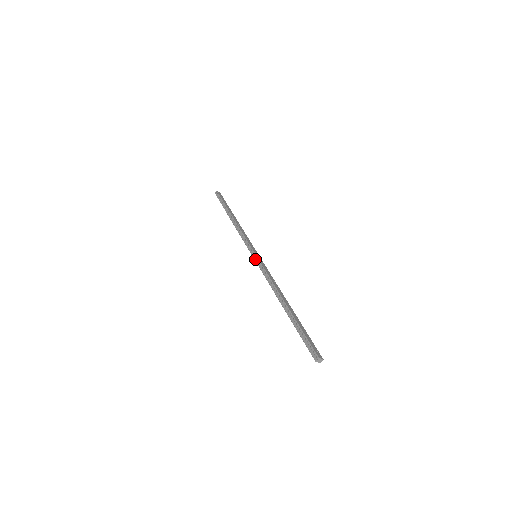
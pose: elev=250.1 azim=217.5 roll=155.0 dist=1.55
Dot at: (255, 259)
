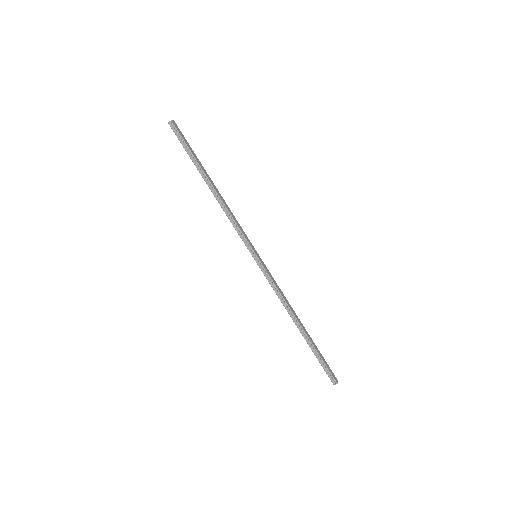
Dot at: (258, 263)
